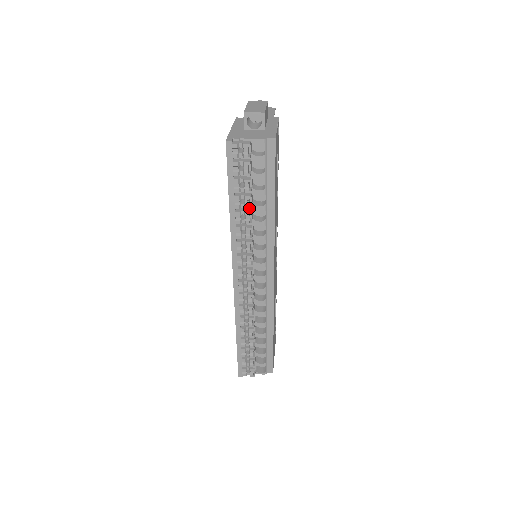
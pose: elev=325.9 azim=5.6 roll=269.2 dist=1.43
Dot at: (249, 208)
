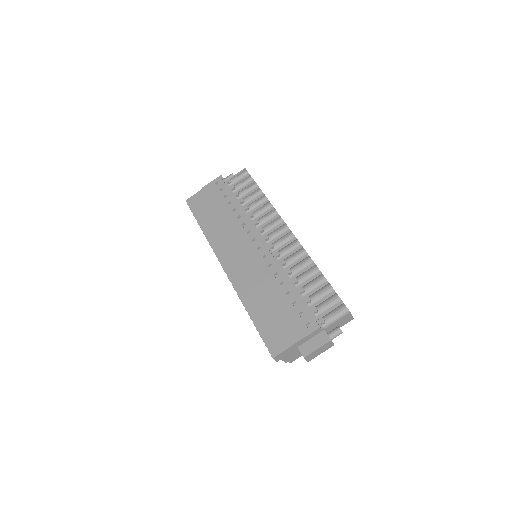
Dot at: occluded
